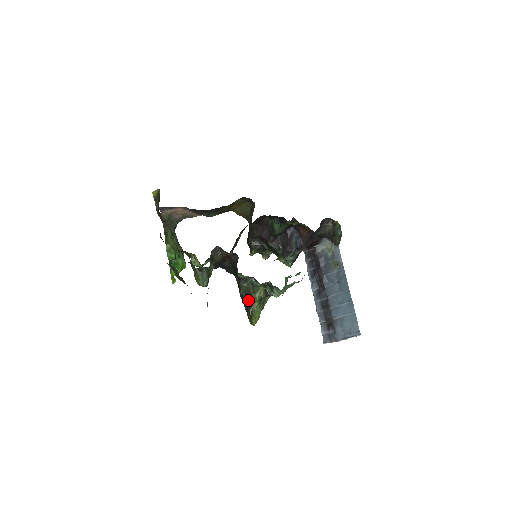
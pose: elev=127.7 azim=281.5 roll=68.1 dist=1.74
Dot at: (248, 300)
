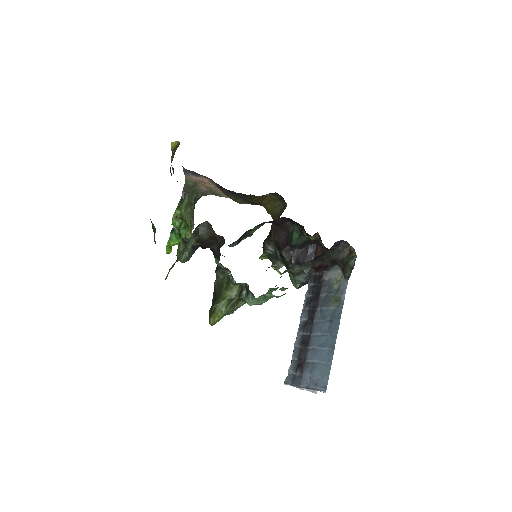
Dot at: (217, 295)
